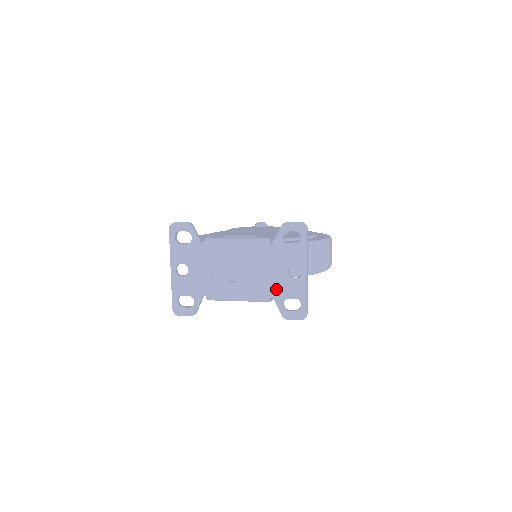
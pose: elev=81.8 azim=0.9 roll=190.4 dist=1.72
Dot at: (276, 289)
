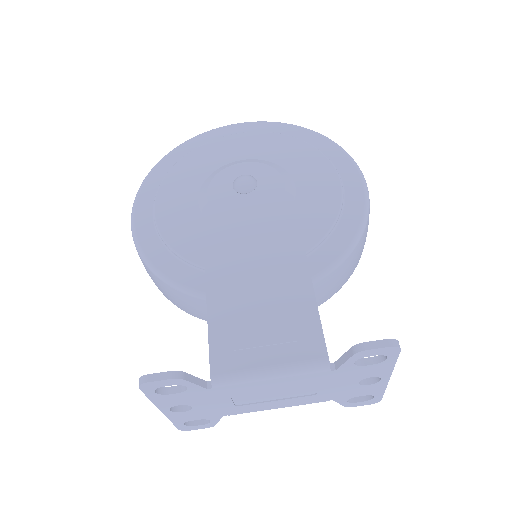
Dot at: (338, 395)
